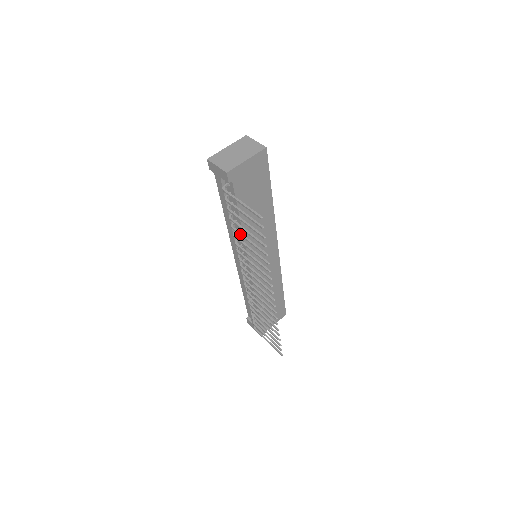
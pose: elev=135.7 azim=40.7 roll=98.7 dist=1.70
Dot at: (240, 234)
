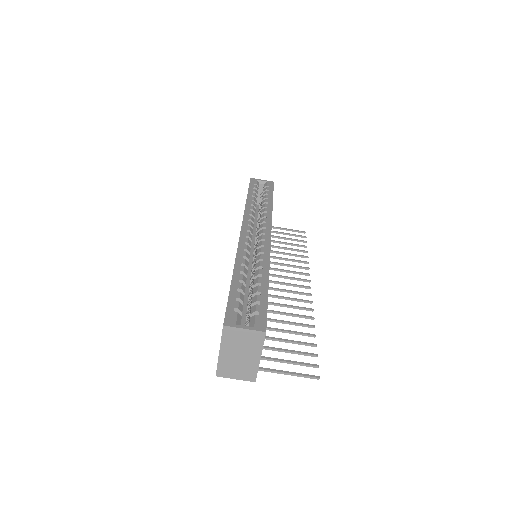
Dot at: occluded
